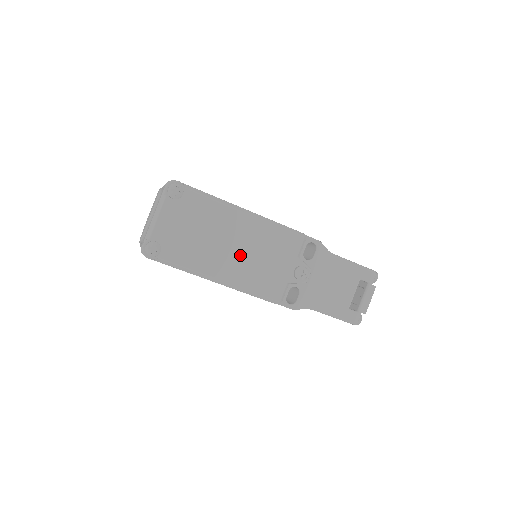
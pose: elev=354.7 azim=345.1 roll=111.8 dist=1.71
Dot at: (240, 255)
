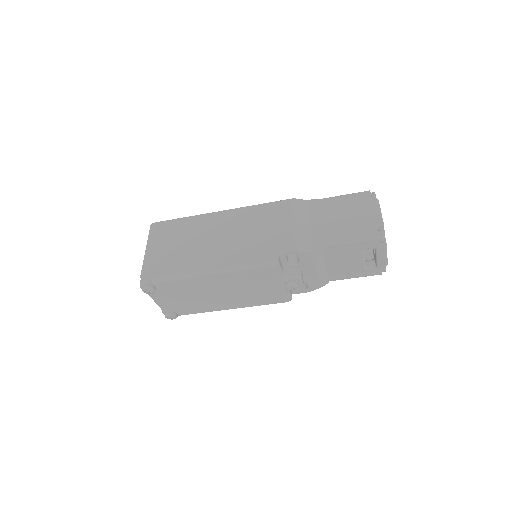
Dot at: (232, 294)
